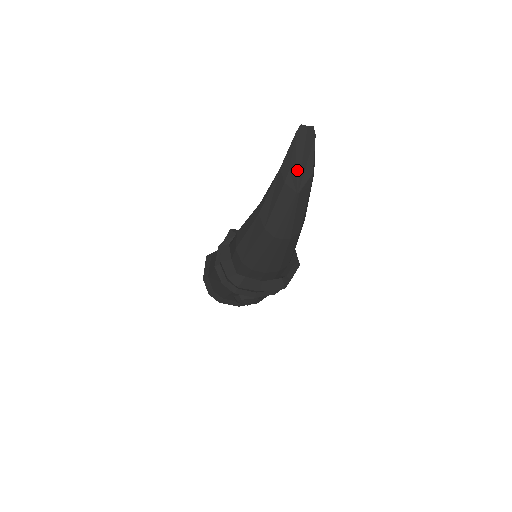
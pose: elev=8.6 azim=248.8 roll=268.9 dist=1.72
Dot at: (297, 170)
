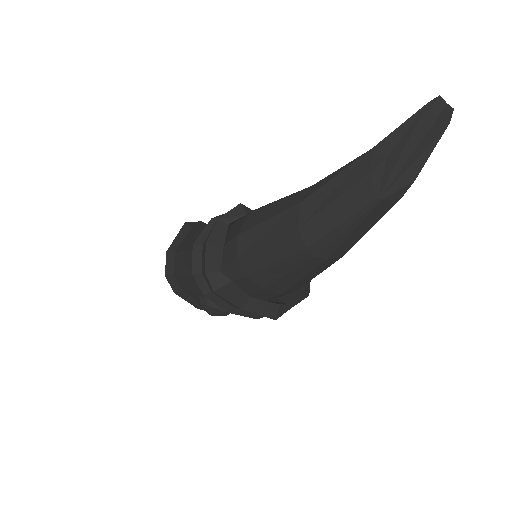
Dot at: (397, 164)
